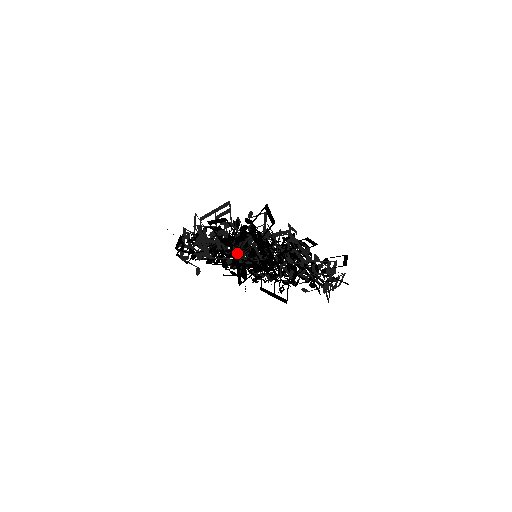
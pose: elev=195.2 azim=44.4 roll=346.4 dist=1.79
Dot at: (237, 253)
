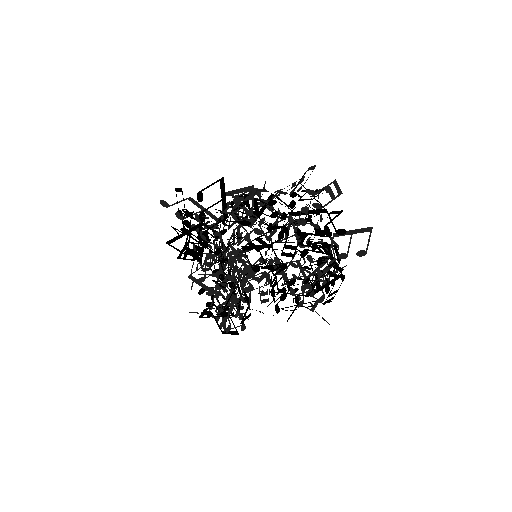
Dot at: occluded
